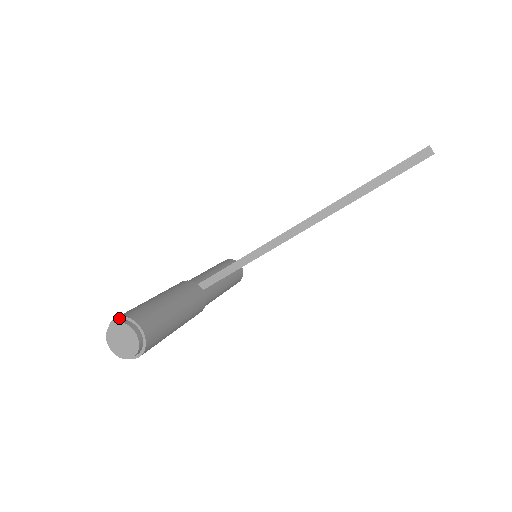
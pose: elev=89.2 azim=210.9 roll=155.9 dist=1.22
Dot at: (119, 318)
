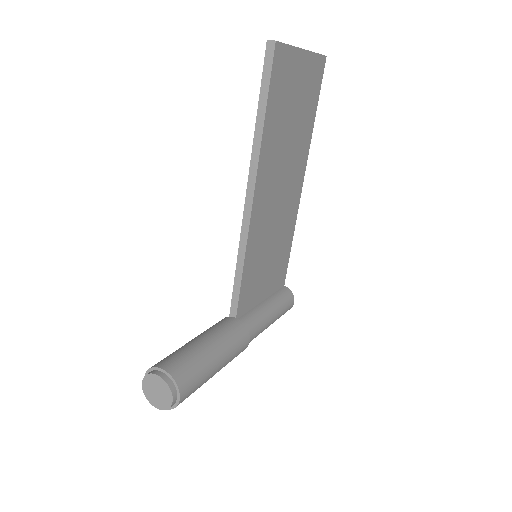
Dot at: occluded
